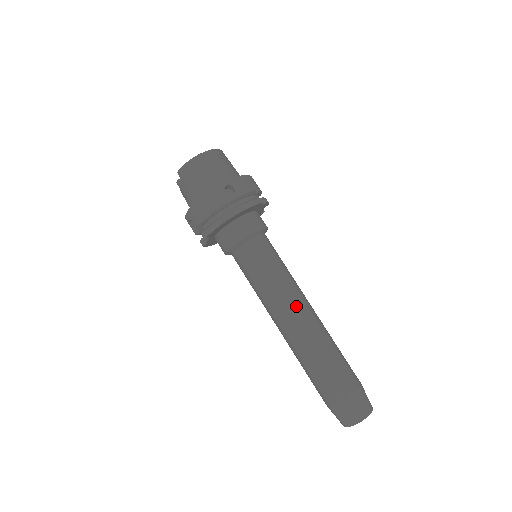
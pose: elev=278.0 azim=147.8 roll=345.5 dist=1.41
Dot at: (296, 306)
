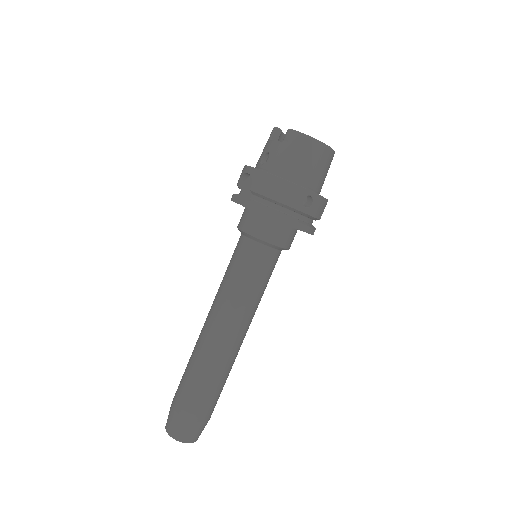
Dot at: (239, 328)
